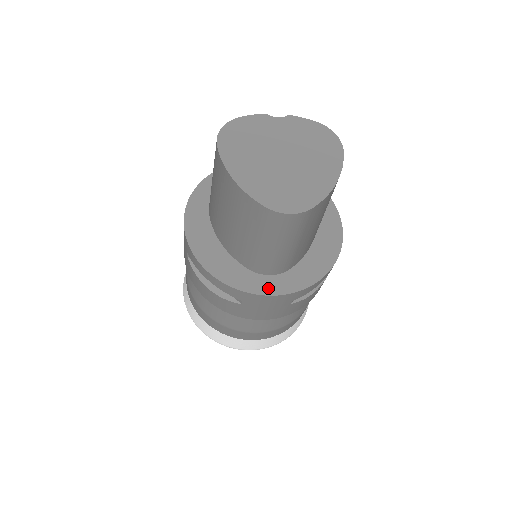
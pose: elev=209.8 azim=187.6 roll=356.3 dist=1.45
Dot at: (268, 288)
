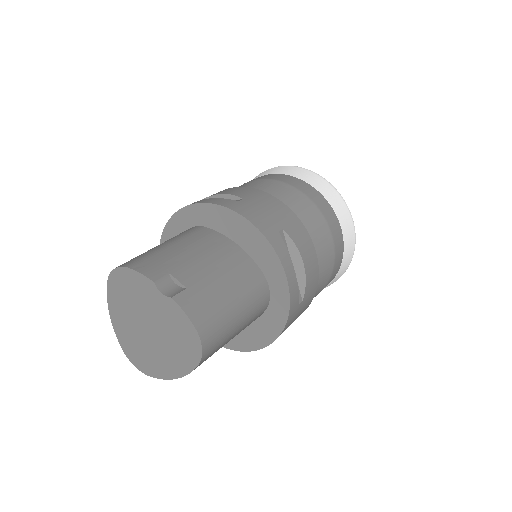
Dot at: occluded
